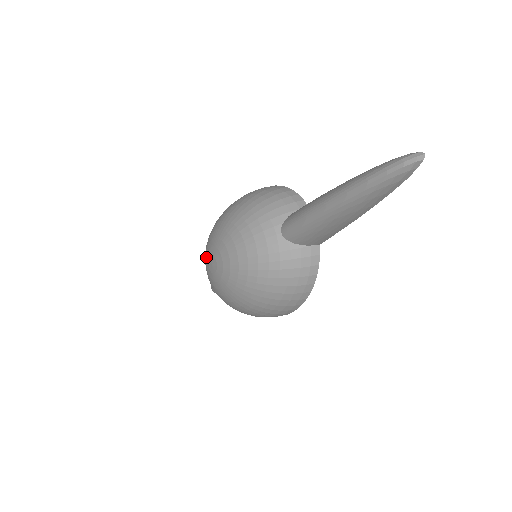
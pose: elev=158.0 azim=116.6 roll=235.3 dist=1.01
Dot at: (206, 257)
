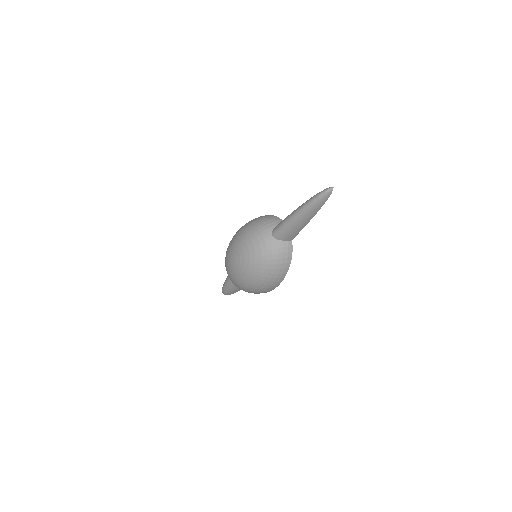
Dot at: (228, 259)
